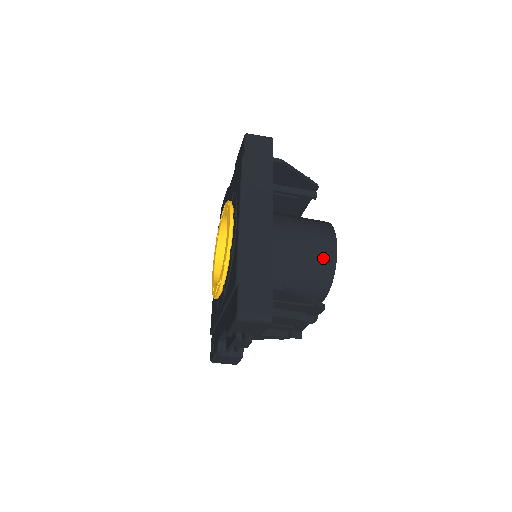
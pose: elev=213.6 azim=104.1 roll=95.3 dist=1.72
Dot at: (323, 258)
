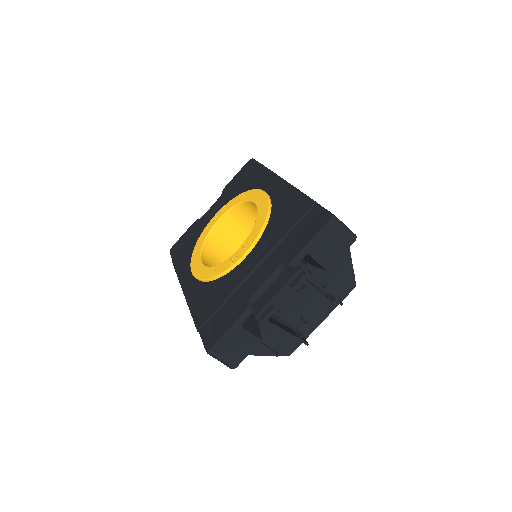
Dot at: occluded
